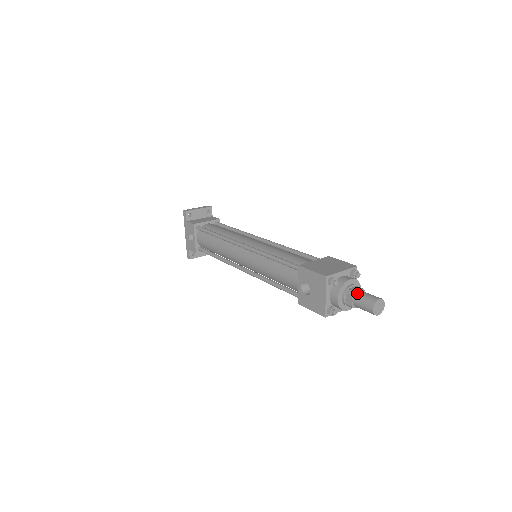
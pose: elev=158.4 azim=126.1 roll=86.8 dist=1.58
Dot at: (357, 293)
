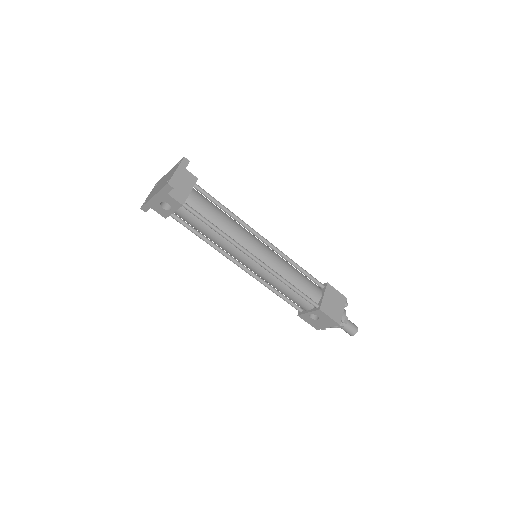
Dot at: (347, 325)
